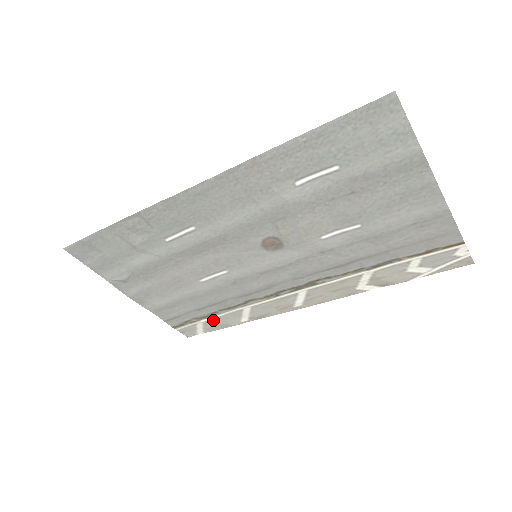
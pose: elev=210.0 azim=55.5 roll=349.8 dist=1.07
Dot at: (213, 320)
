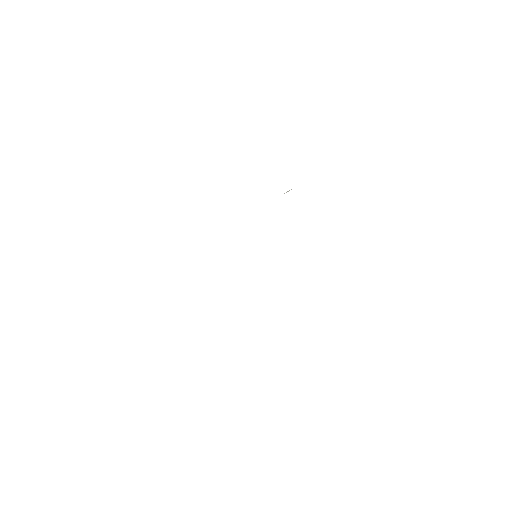
Dot at: occluded
